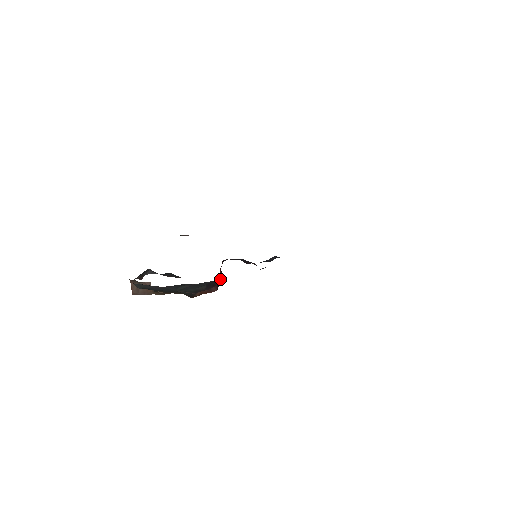
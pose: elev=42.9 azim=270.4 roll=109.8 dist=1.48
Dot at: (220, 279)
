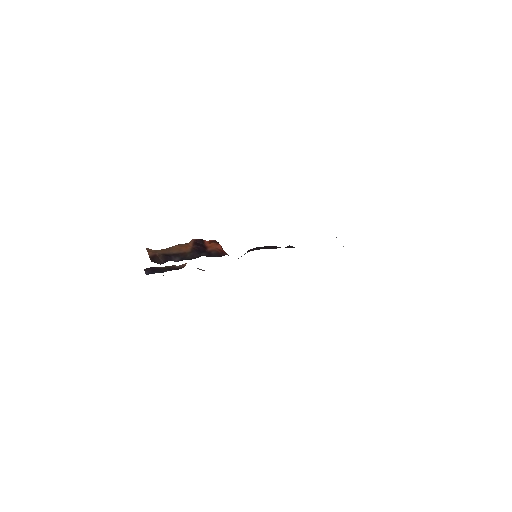
Dot at: occluded
